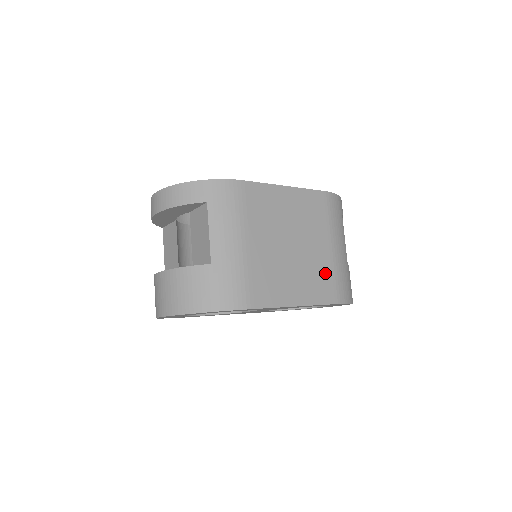
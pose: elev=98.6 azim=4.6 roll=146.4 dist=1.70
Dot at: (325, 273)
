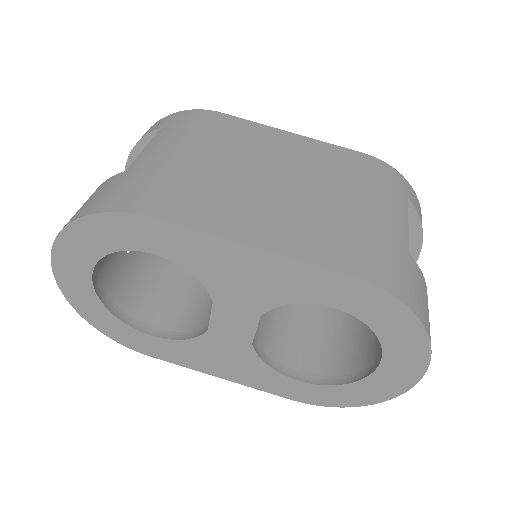
Dot at: (337, 229)
